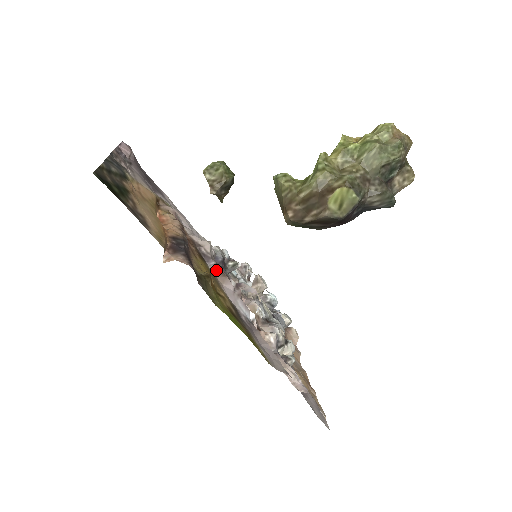
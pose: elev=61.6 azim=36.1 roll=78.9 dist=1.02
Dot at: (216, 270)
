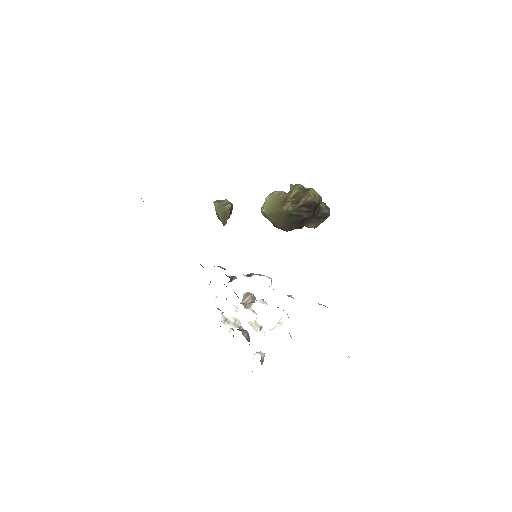
Dot at: occluded
